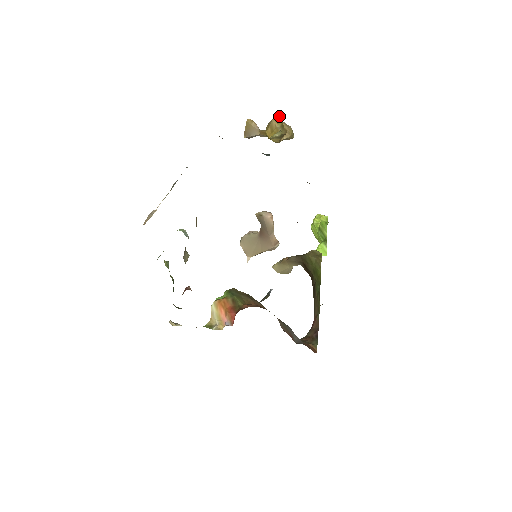
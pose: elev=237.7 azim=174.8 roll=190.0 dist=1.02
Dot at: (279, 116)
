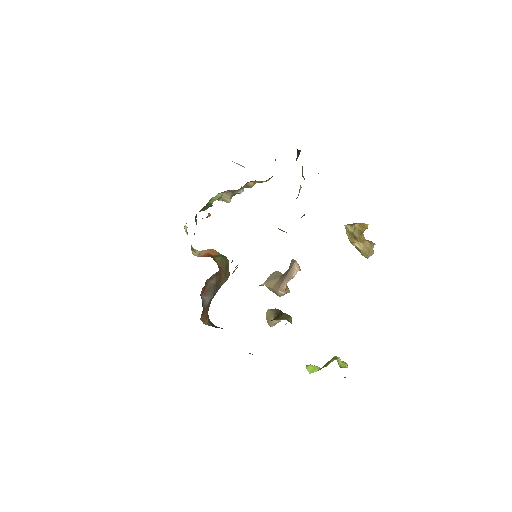
Dot at: (366, 226)
